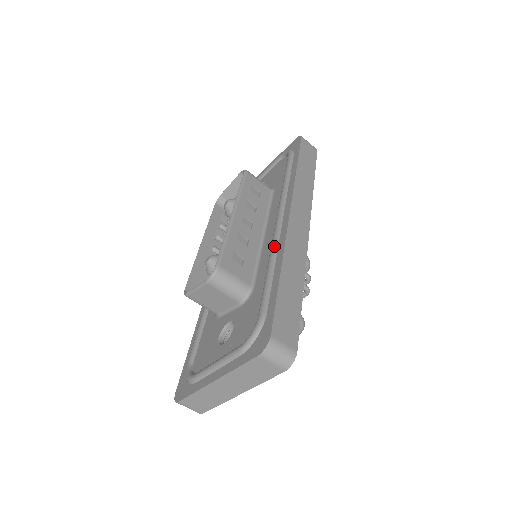
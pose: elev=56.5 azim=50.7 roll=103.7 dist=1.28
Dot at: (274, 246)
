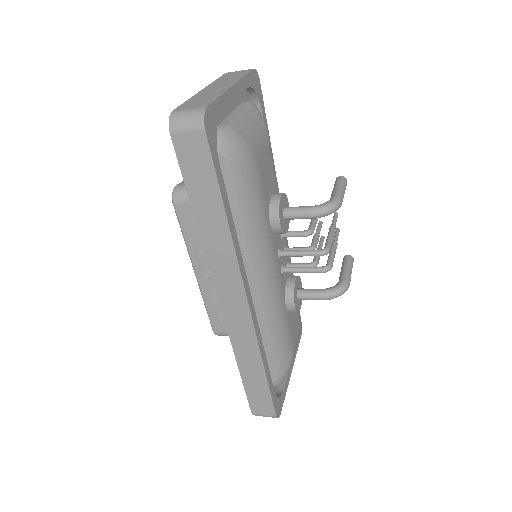
Dot at: occluded
